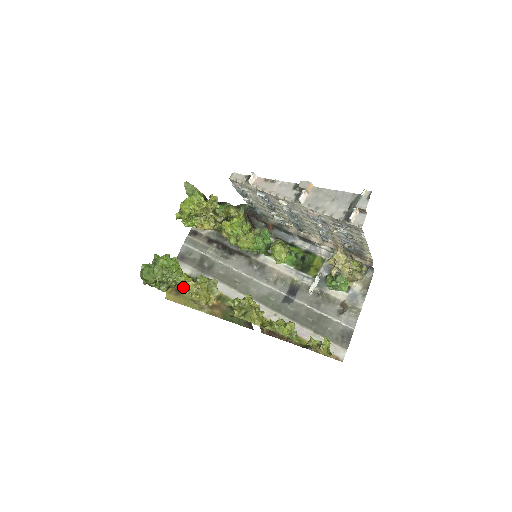
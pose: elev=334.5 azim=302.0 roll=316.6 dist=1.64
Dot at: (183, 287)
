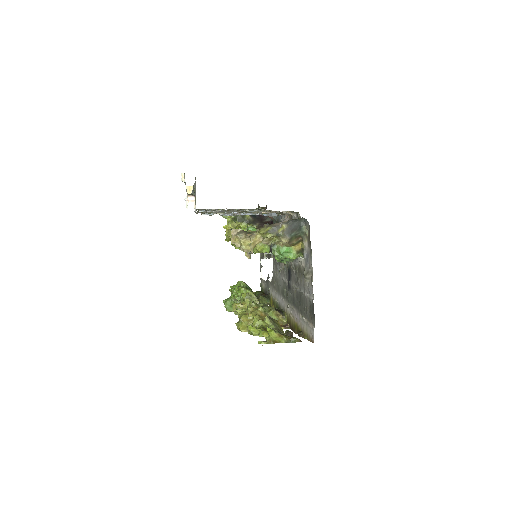
Dot at: occluded
